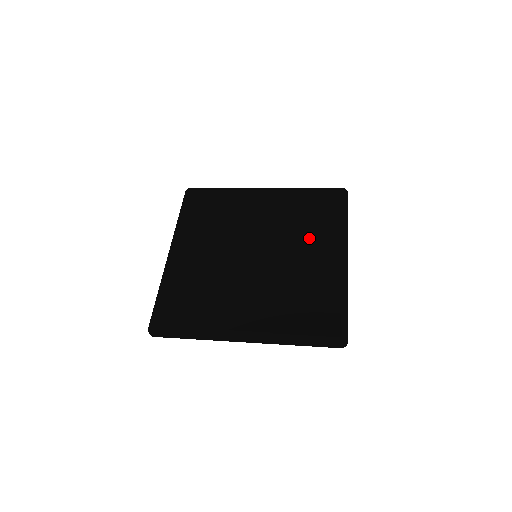
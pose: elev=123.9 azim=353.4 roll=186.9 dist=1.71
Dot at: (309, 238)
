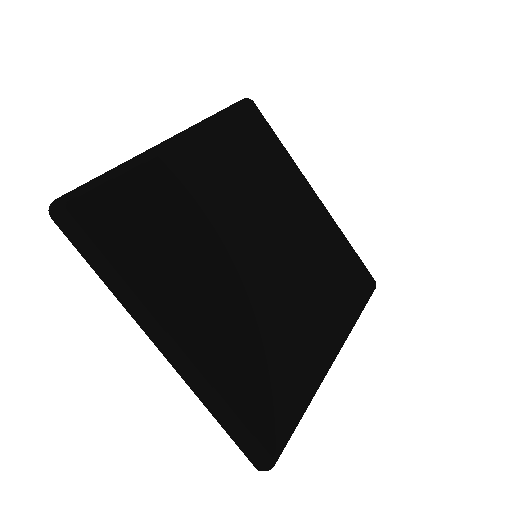
Dot at: (283, 193)
